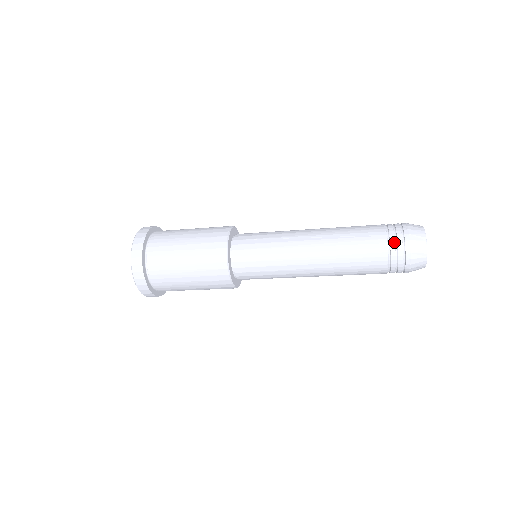
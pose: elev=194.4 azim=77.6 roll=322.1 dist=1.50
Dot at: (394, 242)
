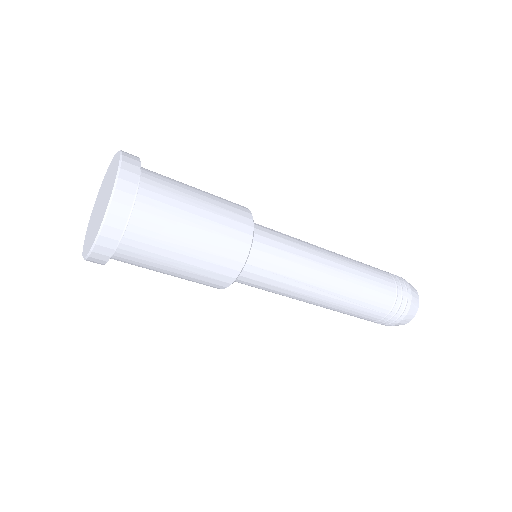
Dot at: occluded
